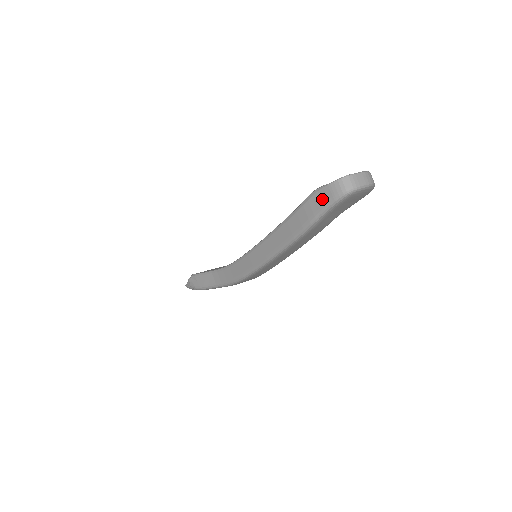
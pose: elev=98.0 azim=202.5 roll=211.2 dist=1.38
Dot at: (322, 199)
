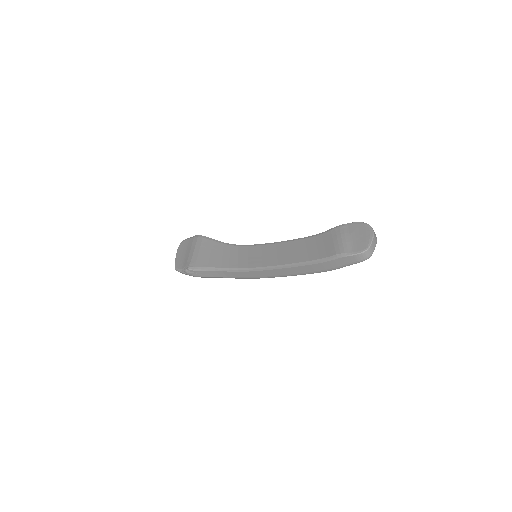
Dot at: (347, 261)
